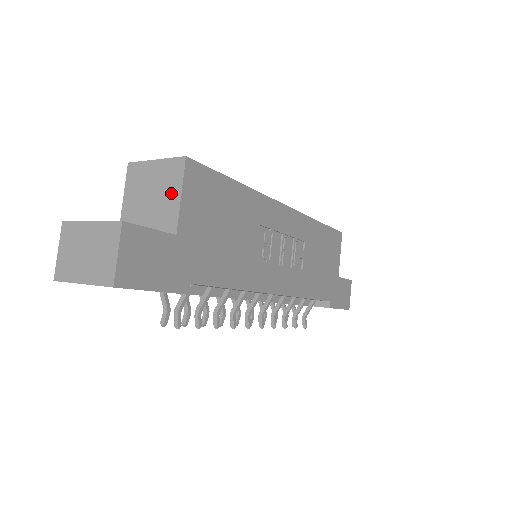
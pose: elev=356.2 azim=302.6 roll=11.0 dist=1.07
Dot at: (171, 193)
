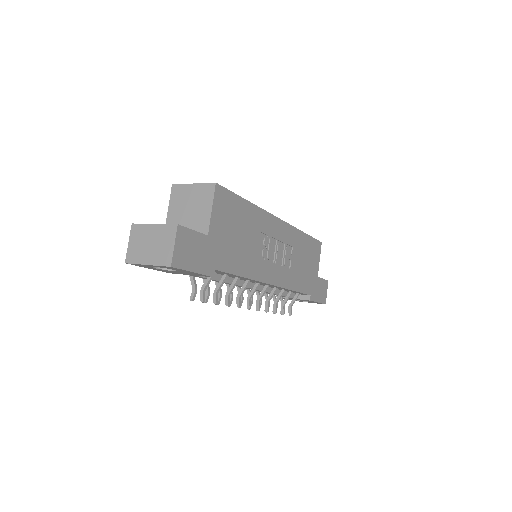
Dot at: (204, 207)
